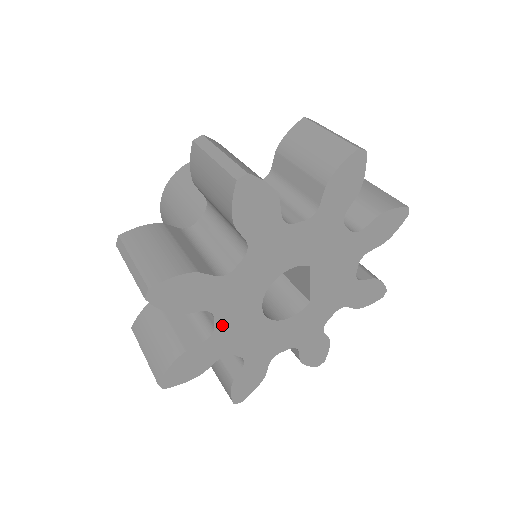
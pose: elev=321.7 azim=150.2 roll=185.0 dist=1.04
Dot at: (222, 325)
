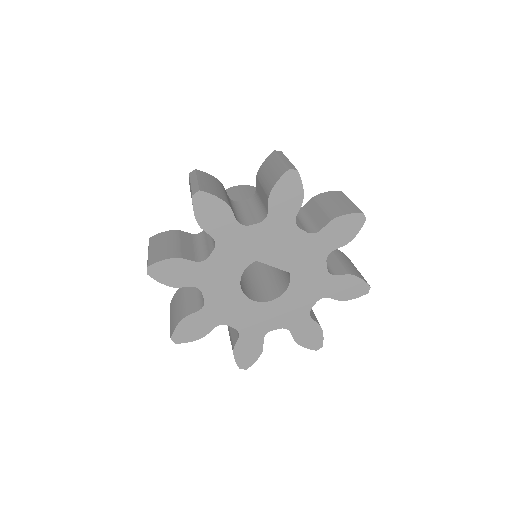
Dot at: (239, 325)
